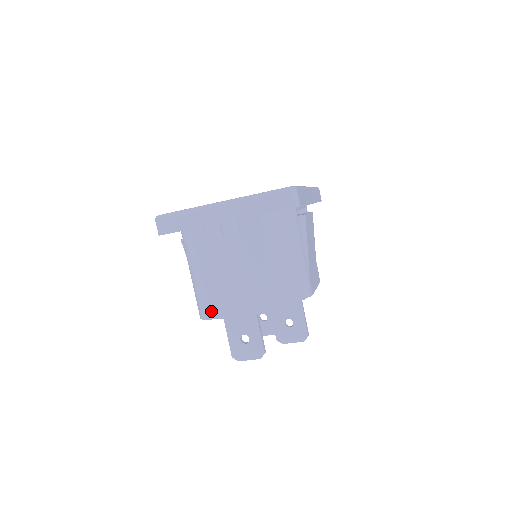
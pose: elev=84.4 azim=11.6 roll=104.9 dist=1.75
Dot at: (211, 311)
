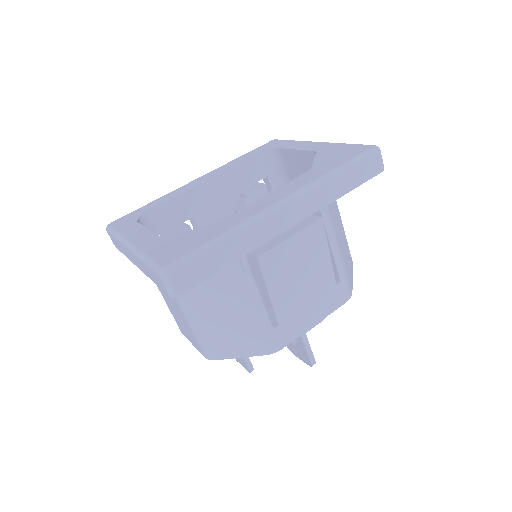
Dot at: occluded
